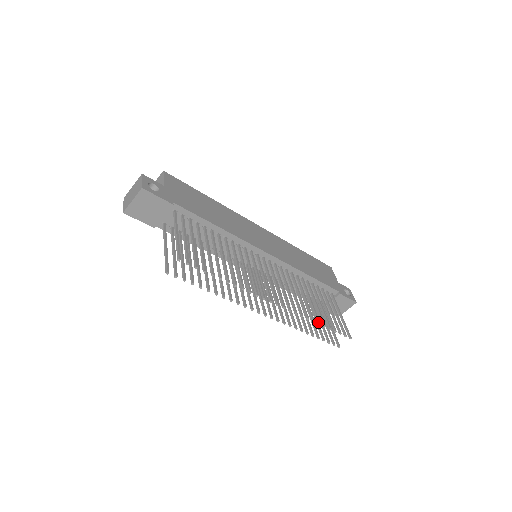
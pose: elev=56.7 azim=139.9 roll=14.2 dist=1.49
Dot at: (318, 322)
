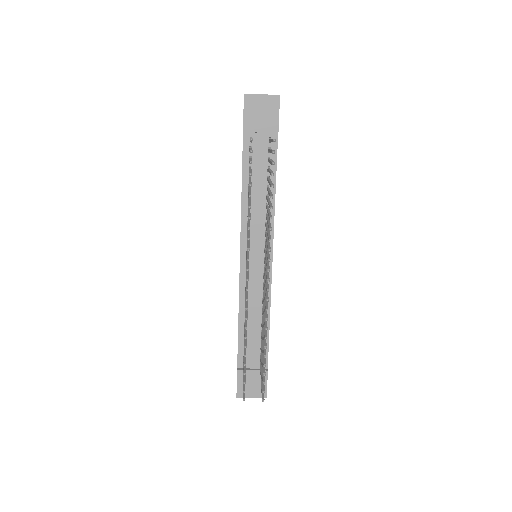
Dot at: (266, 345)
